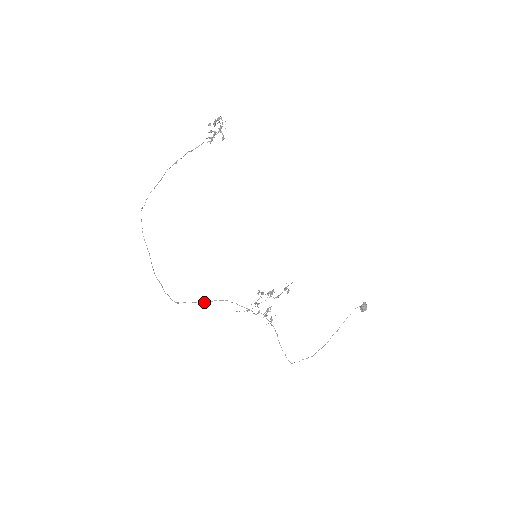
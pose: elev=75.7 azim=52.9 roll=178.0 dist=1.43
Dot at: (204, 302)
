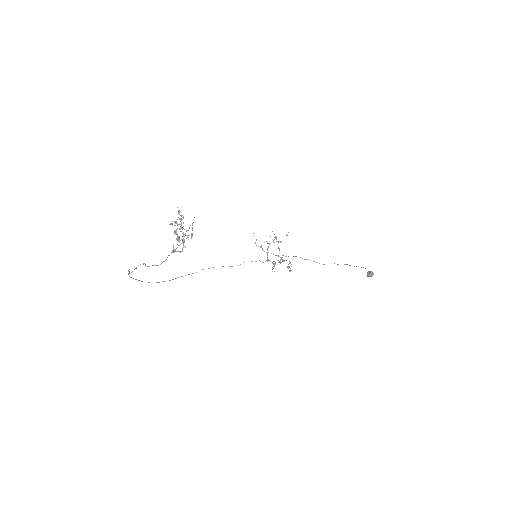
Dot at: occluded
